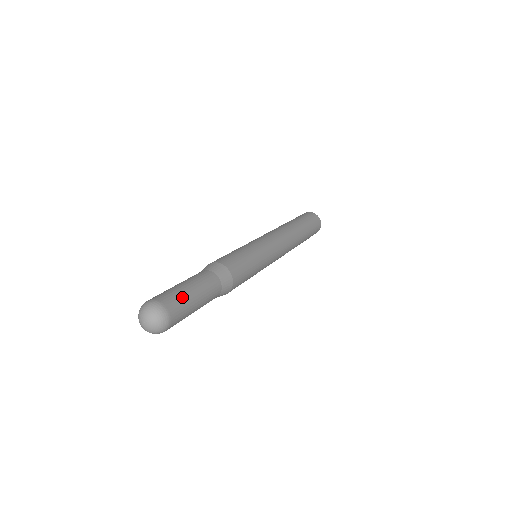
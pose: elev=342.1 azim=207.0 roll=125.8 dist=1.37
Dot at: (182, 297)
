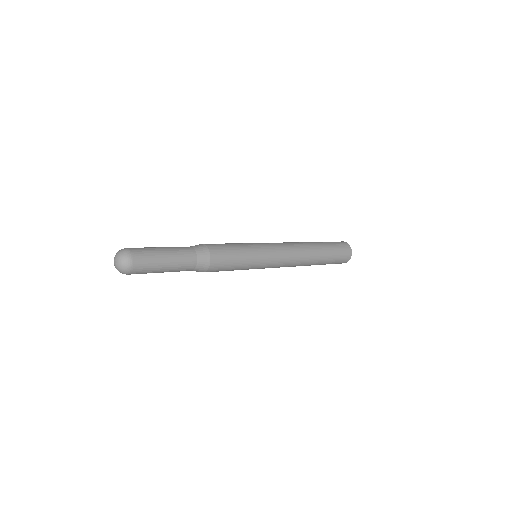
Dot at: occluded
